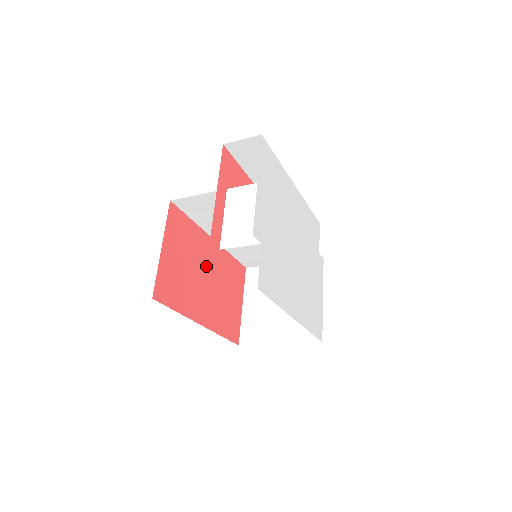
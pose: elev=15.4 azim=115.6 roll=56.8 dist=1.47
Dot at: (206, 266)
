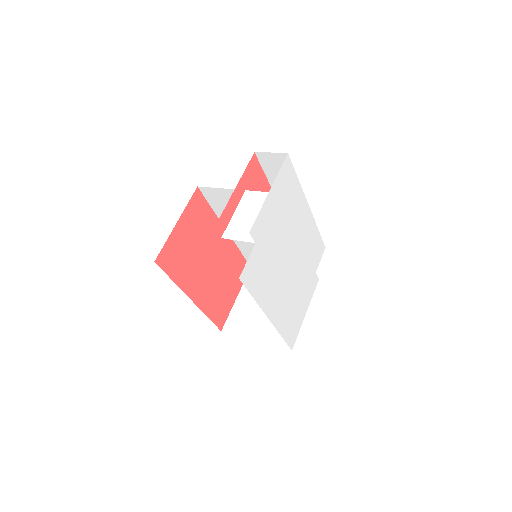
Dot at: (213, 252)
